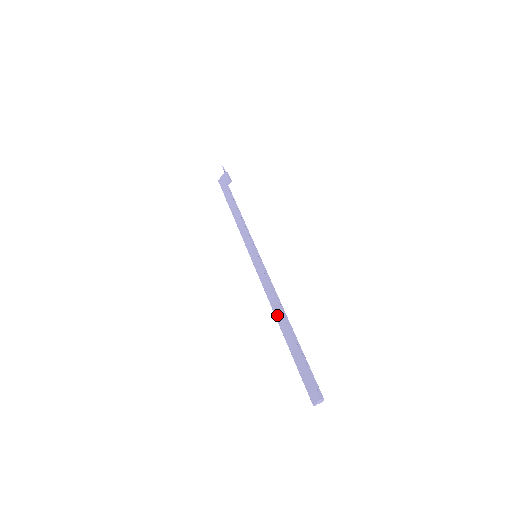
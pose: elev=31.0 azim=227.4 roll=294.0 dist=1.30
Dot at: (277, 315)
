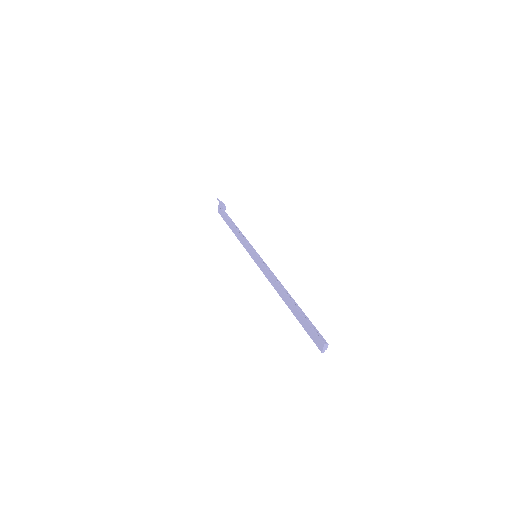
Dot at: (280, 295)
